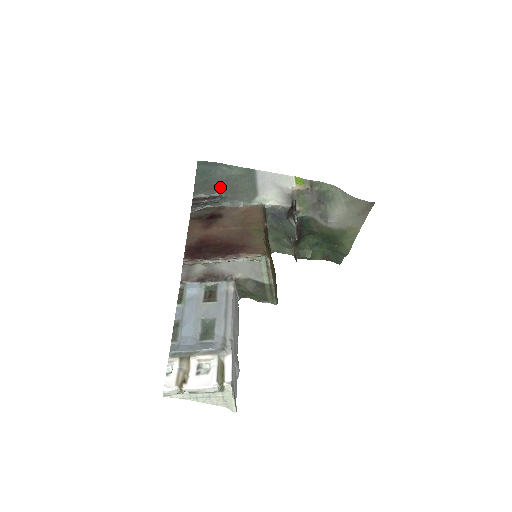
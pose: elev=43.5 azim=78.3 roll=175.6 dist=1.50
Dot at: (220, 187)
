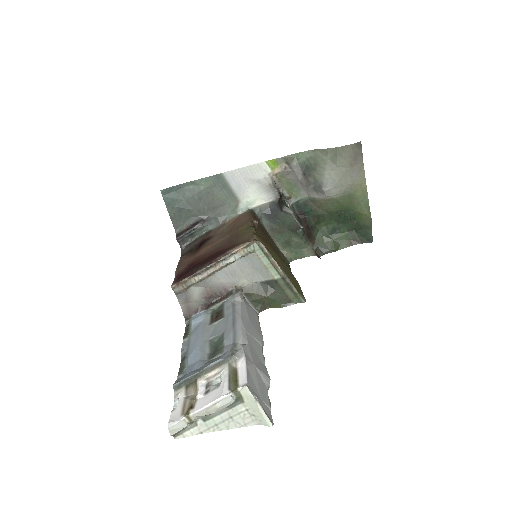
Dot at: (197, 210)
